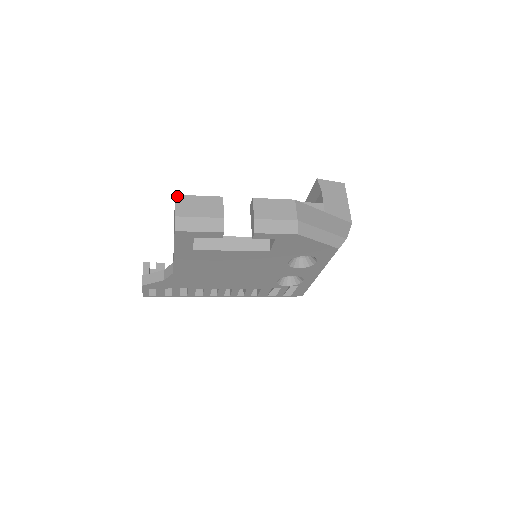
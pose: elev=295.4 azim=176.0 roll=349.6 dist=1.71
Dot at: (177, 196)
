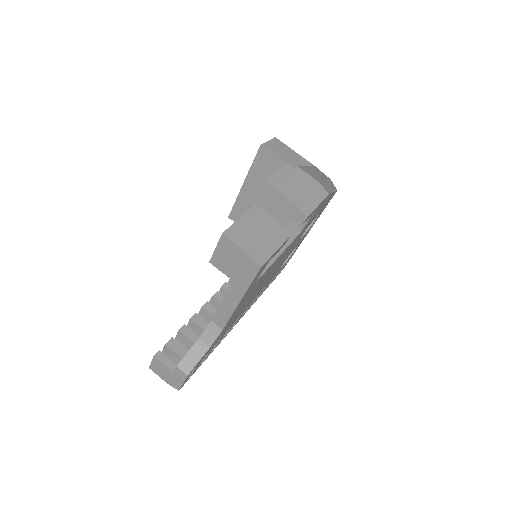
Dot at: (225, 233)
